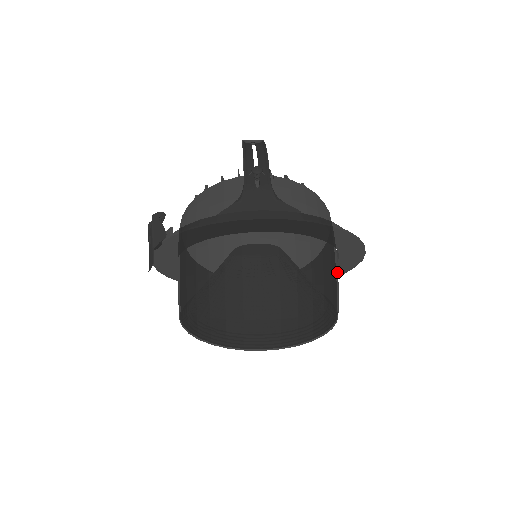
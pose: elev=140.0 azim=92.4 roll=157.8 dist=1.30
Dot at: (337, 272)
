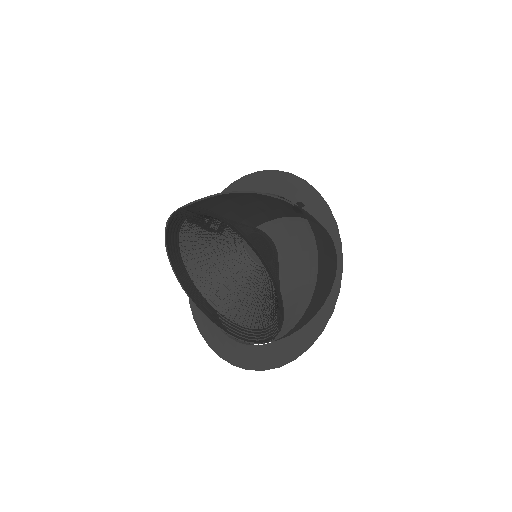
Dot at: (304, 260)
